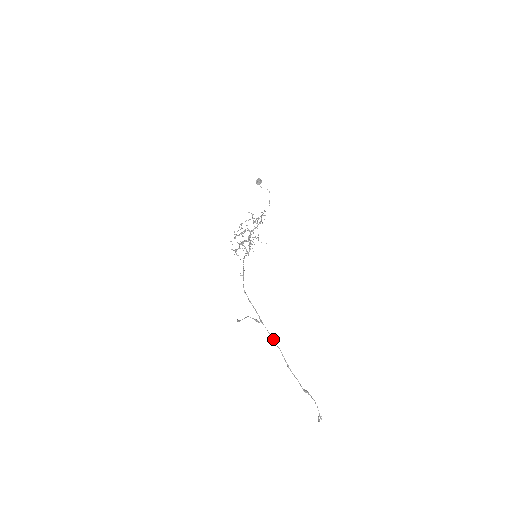
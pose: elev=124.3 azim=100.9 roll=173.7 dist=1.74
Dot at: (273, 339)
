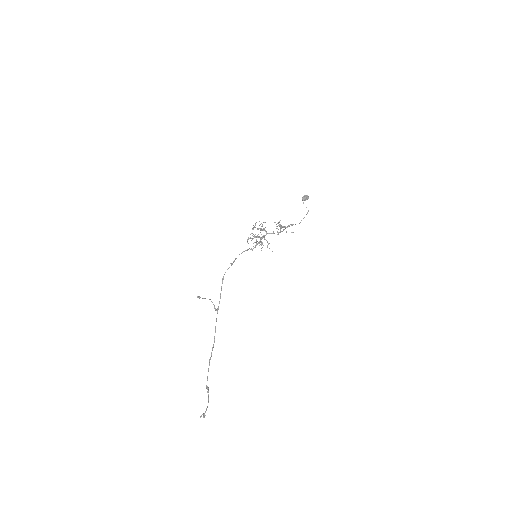
Dot at: (215, 330)
